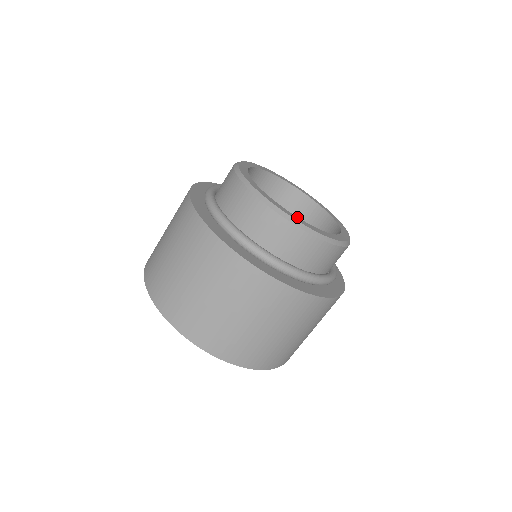
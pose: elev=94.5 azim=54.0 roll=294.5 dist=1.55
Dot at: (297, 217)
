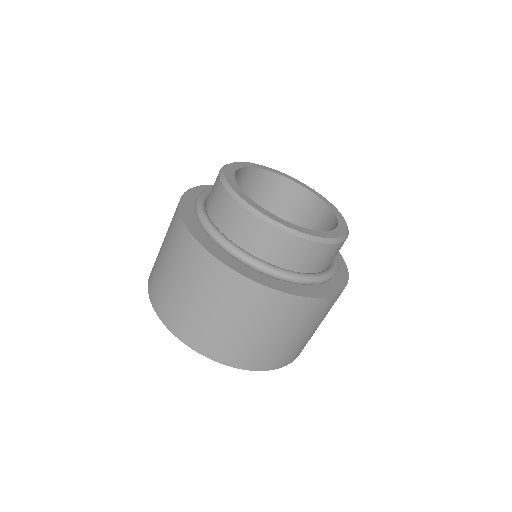
Dot at: (299, 226)
